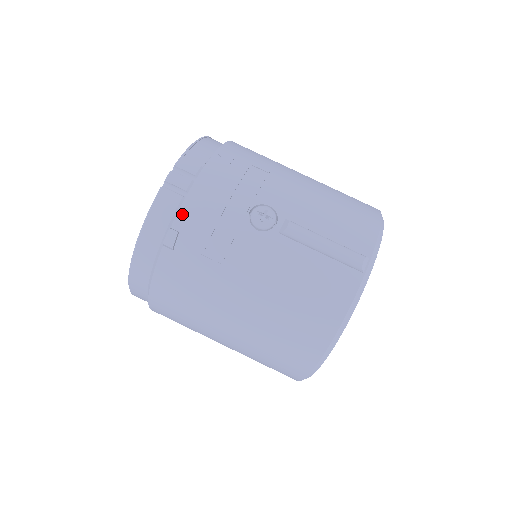
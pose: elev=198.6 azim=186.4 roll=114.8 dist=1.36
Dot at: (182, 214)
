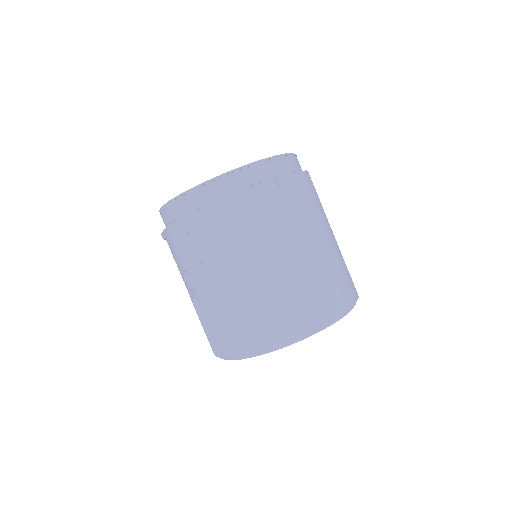
Dot at: (164, 234)
